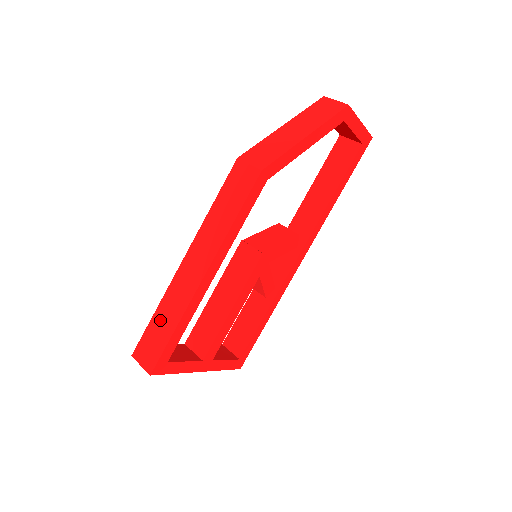
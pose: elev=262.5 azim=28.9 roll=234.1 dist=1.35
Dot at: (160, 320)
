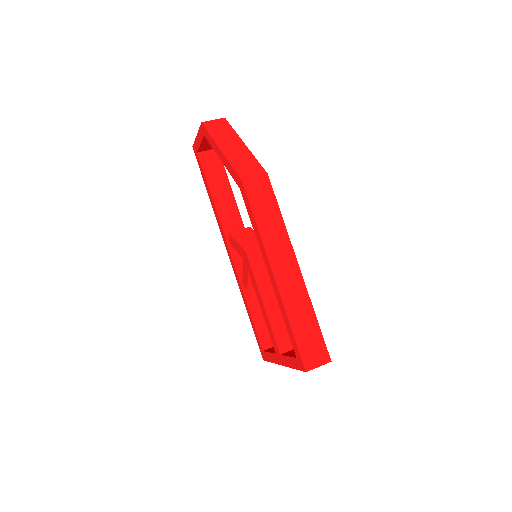
Dot at: (300, 326)
